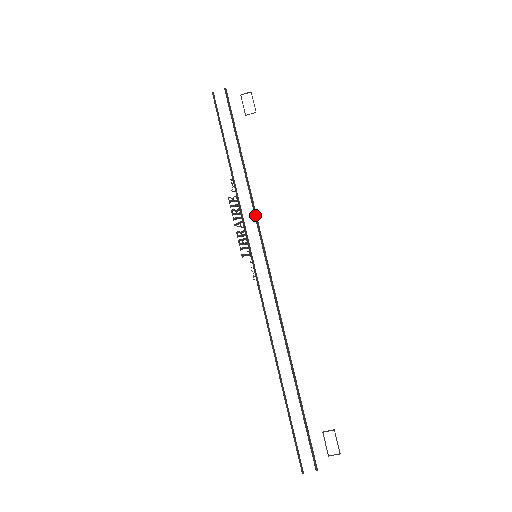
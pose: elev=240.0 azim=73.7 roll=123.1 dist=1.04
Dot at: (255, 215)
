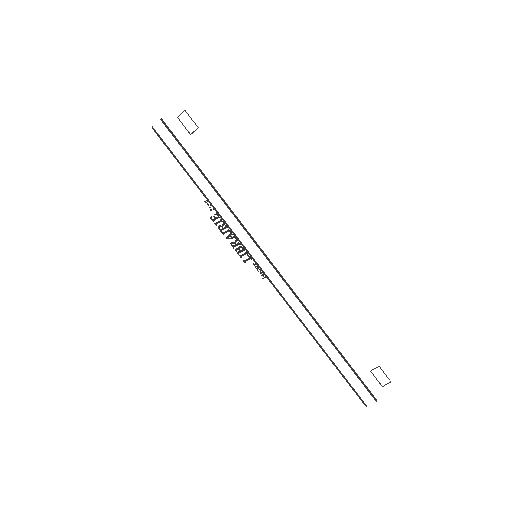
Dot at: (239, 222)
